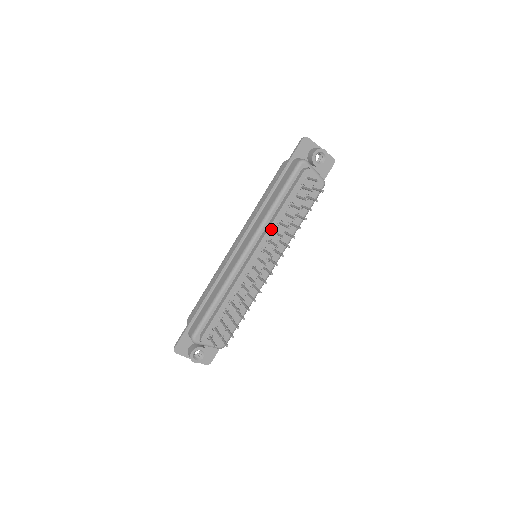
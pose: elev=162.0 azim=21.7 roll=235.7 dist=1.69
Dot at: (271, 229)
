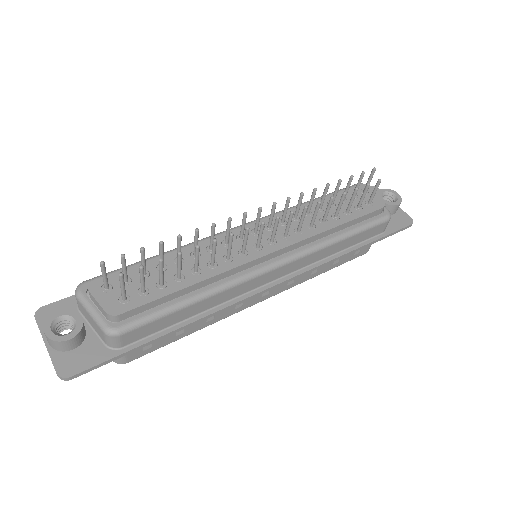
Dot at: occluded
